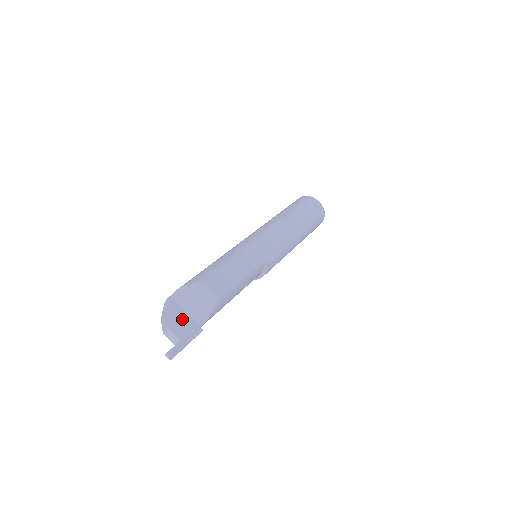
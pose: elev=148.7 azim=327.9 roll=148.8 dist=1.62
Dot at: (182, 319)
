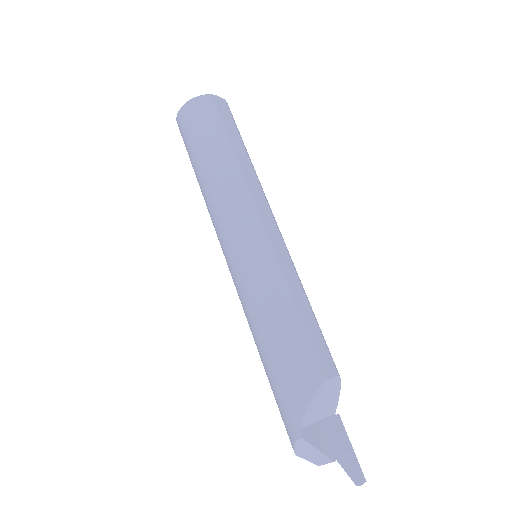
Dot at: (327, 434)
